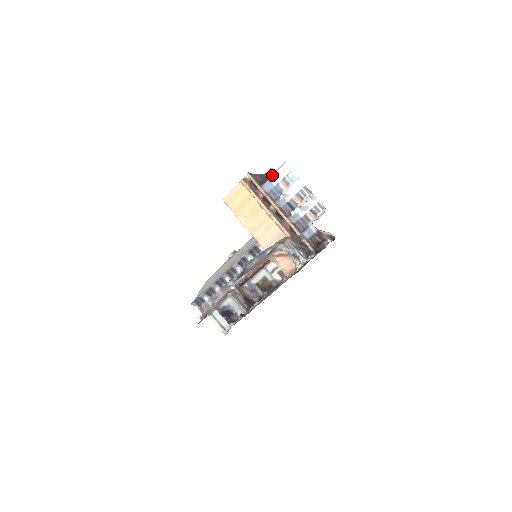
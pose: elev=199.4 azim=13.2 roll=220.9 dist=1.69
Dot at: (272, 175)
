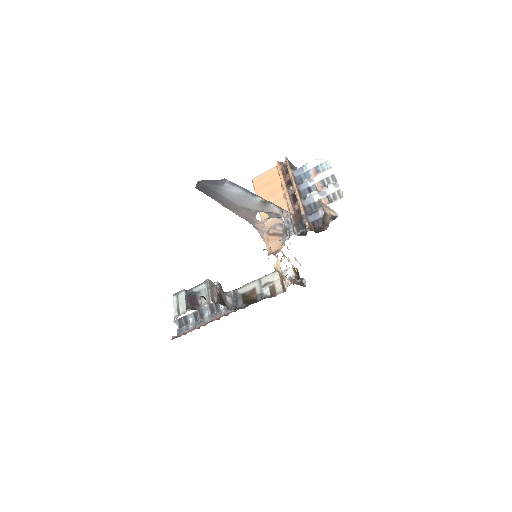
Dot at: (307, 163)
